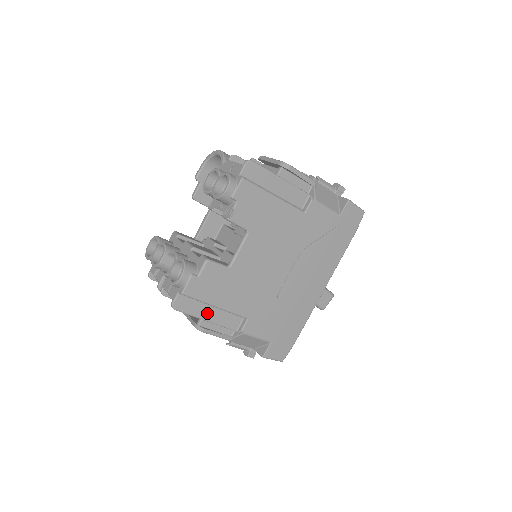
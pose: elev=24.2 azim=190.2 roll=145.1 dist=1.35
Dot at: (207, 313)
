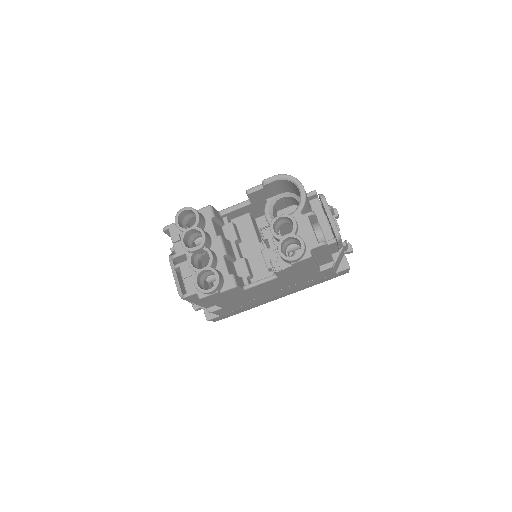
Dot at: (201, 301)
